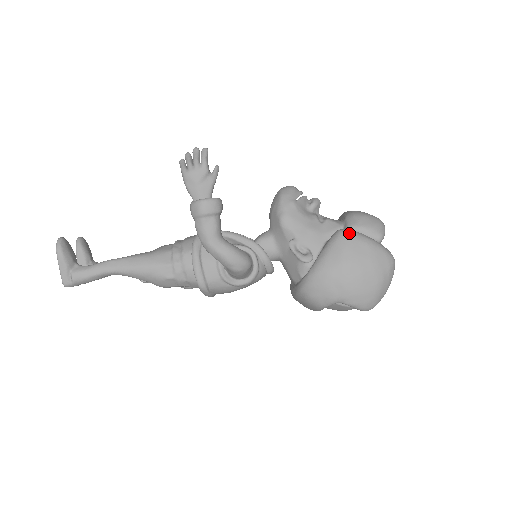
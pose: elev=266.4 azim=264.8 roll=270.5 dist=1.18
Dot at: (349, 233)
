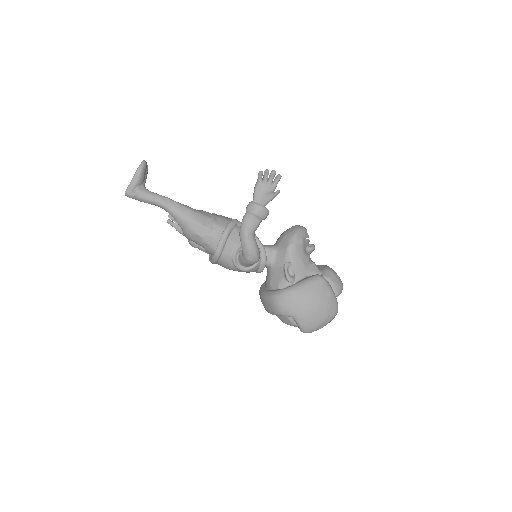
Dot at: (325, 281)
